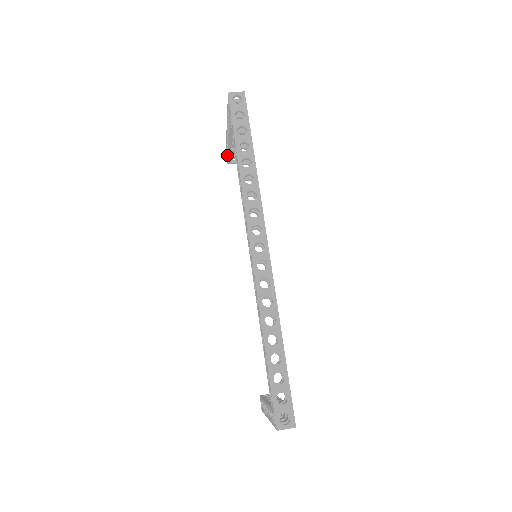
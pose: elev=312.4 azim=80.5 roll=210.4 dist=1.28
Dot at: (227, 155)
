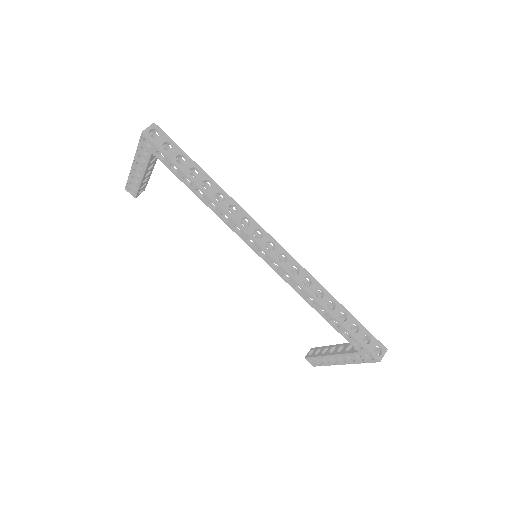
Dot at: (135, 190)
